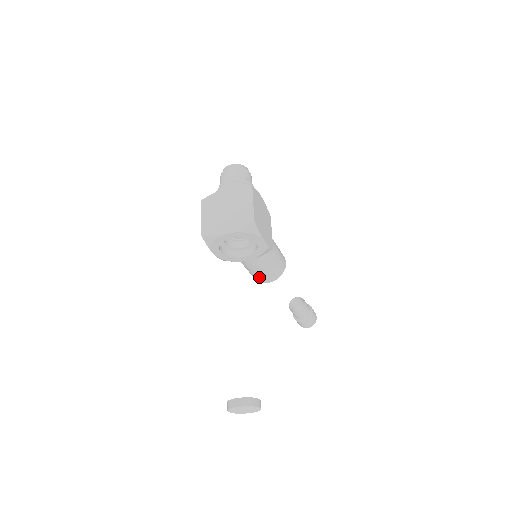
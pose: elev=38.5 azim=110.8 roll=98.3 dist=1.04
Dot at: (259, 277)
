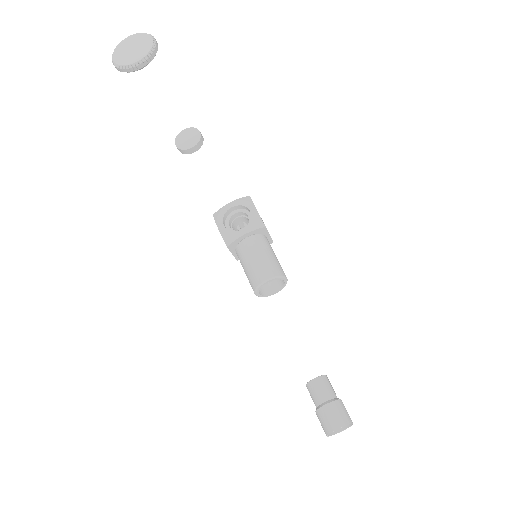
Dot at: (257, 272)
